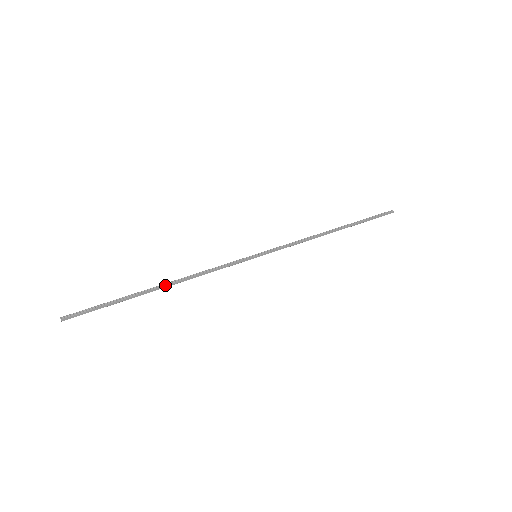
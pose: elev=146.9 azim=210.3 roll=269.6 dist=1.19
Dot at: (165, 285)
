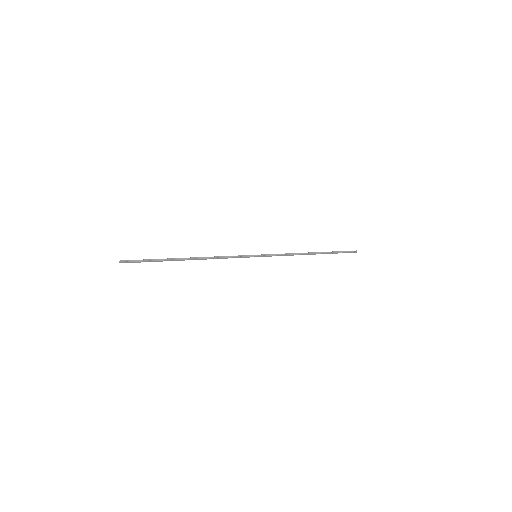
Dot at: (192, 259)
